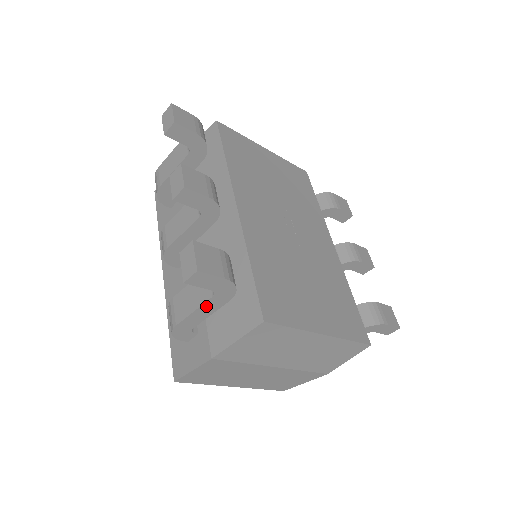
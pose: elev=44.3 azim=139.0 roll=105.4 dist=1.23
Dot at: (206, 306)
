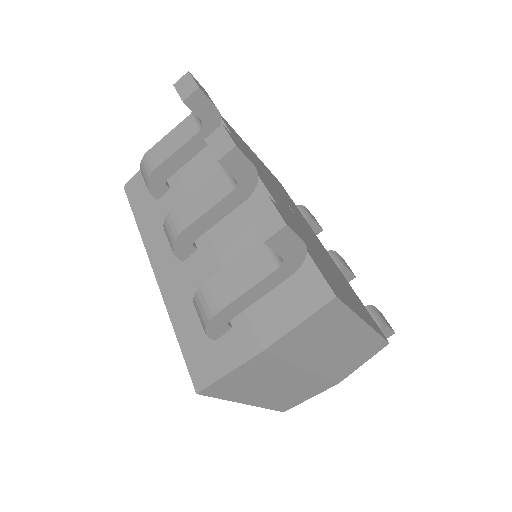
Dot at: (263, 283)
